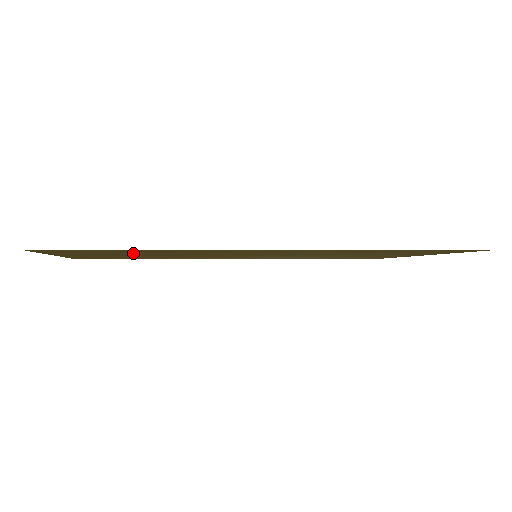
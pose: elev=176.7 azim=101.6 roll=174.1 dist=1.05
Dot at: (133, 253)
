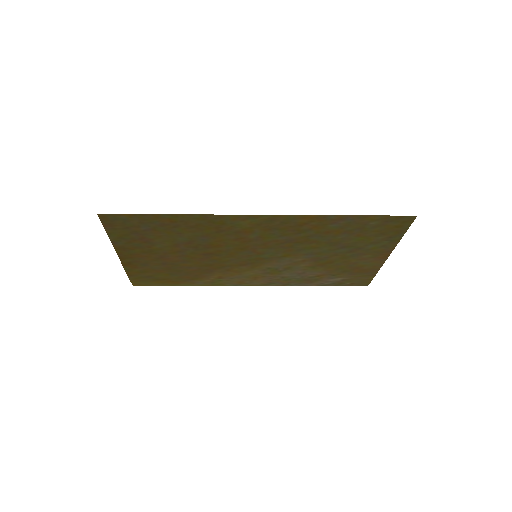
Dot at: (165, 234)
